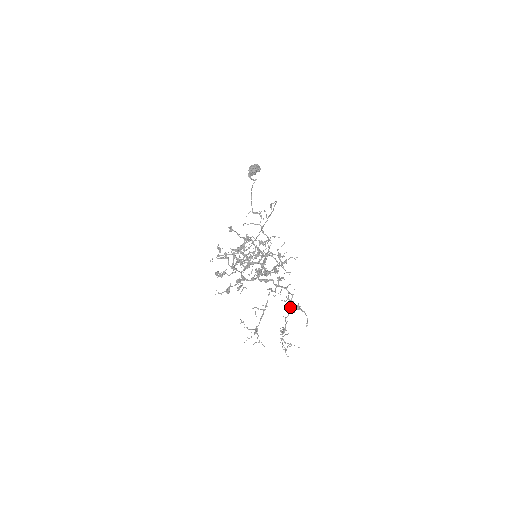
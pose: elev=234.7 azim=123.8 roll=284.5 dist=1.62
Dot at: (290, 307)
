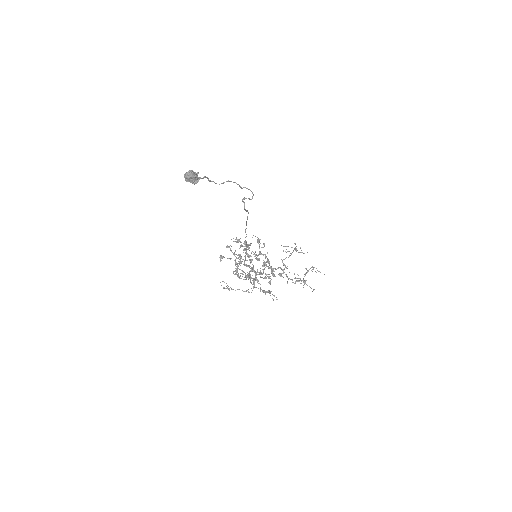
Dot at: occluded
